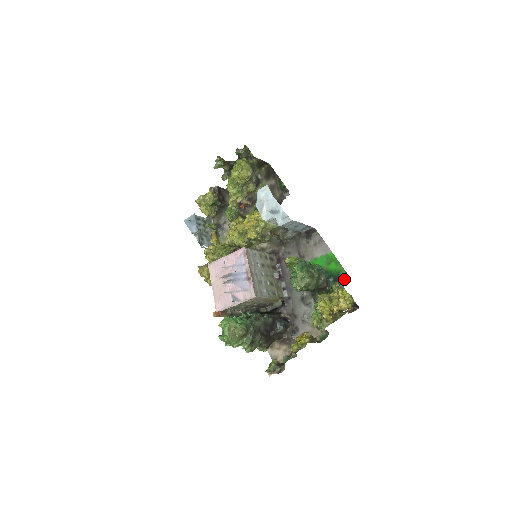
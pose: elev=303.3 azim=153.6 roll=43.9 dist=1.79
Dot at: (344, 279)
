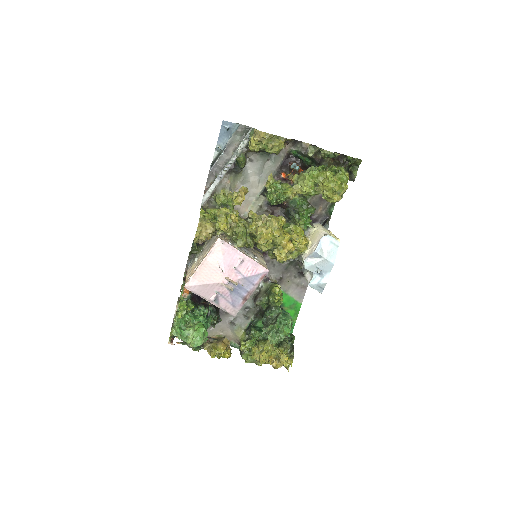
Dot at: occluded
